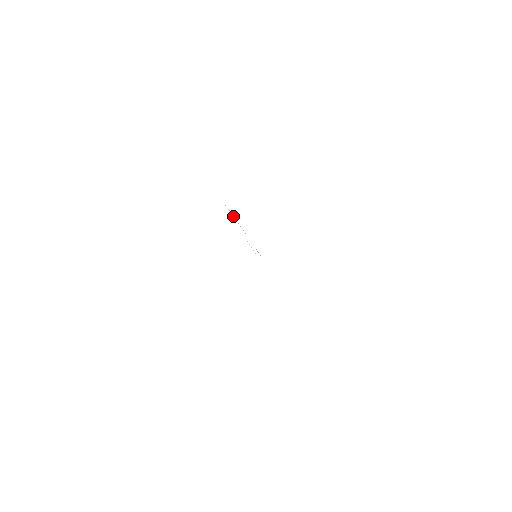
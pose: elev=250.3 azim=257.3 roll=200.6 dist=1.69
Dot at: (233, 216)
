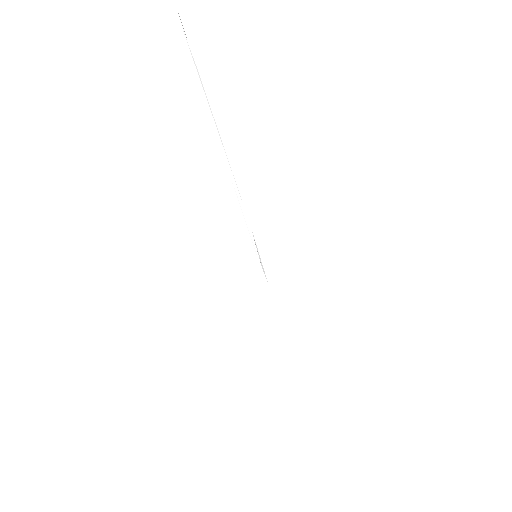
Dot at: (204, 91)
